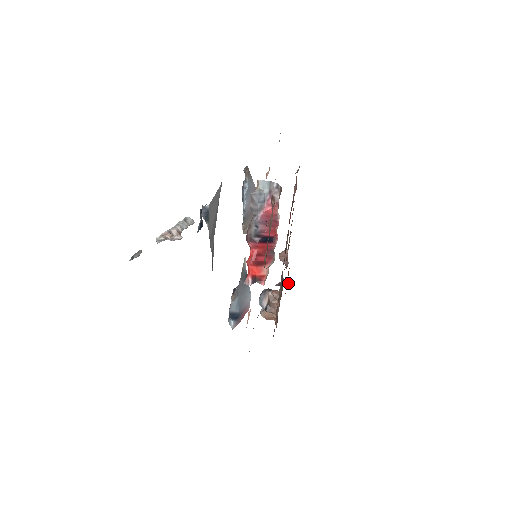
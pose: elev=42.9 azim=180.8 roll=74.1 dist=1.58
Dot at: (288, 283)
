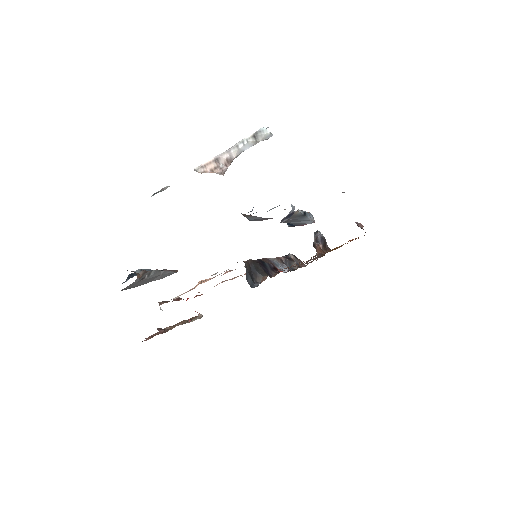
Dot at: occluded
